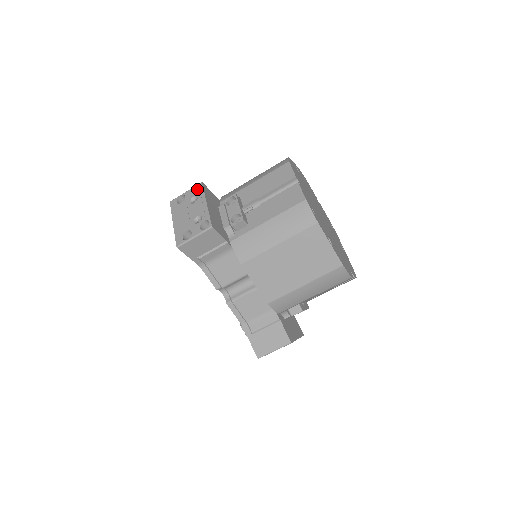
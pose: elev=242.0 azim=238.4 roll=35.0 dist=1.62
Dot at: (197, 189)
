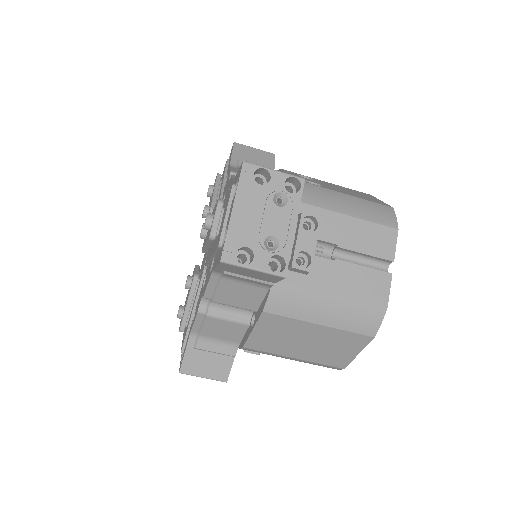
Dot at: (290, 178)
